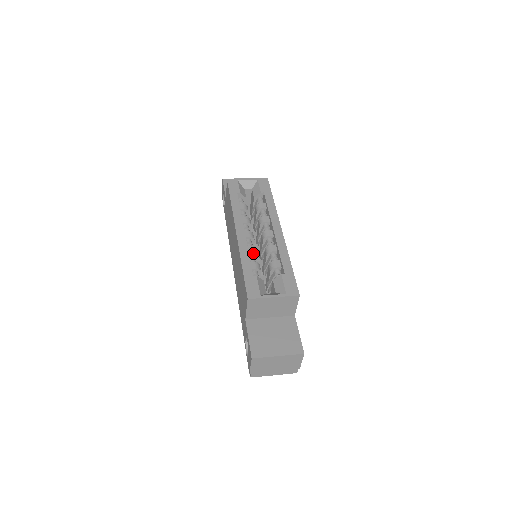
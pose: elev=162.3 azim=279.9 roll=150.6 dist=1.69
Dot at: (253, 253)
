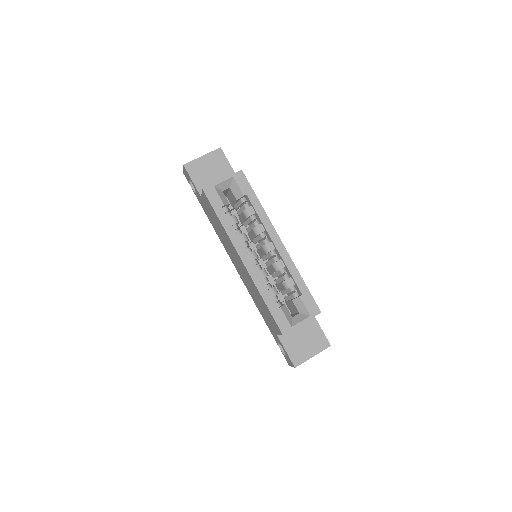
Dot at: (265, 277)
